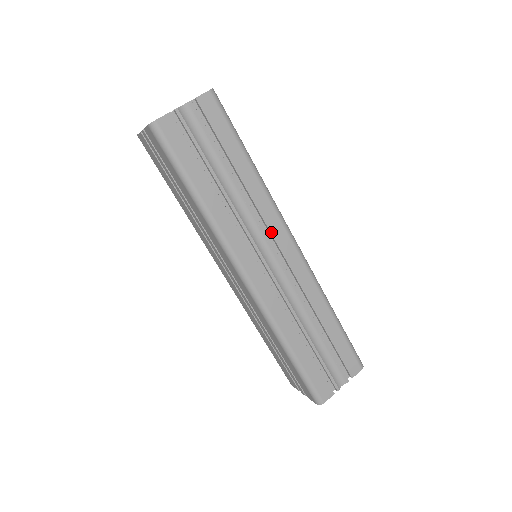
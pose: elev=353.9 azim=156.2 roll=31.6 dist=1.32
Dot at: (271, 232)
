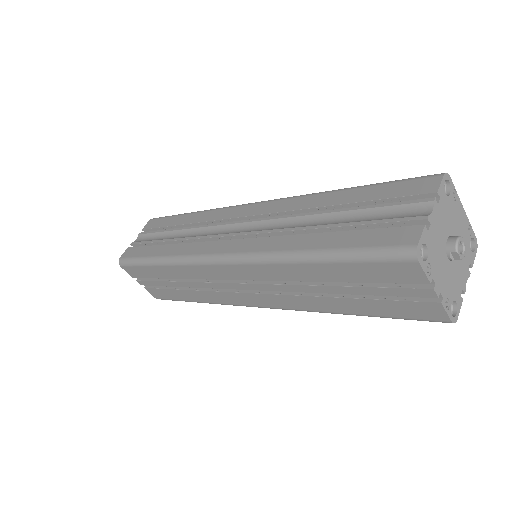
Dot at: (224, 219)
